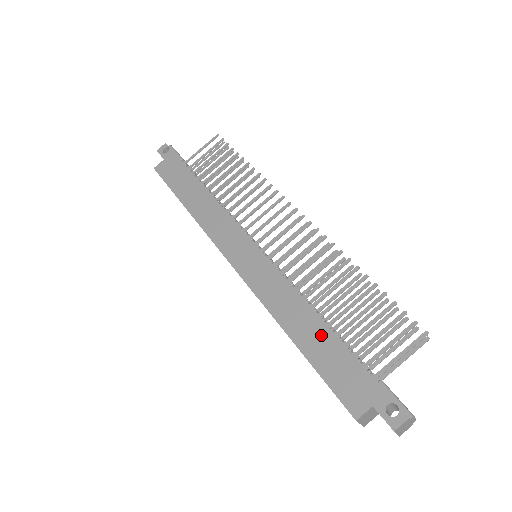
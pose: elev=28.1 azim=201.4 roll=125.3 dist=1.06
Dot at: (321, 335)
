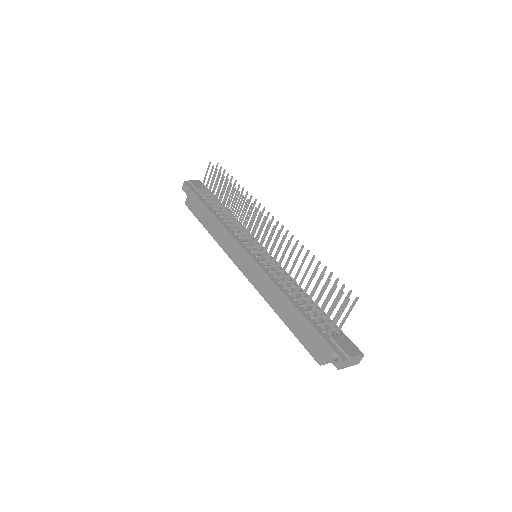
Dot at: (293, 313)
